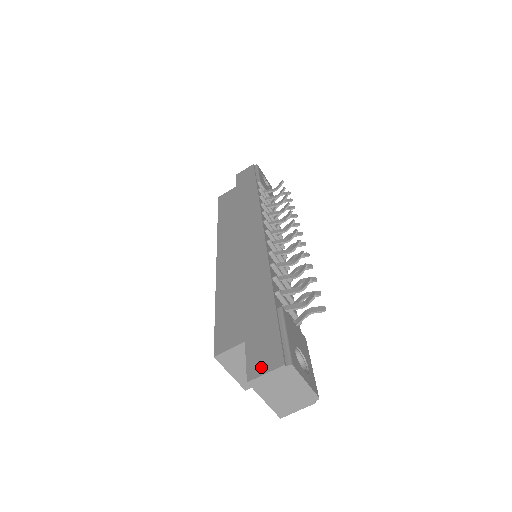
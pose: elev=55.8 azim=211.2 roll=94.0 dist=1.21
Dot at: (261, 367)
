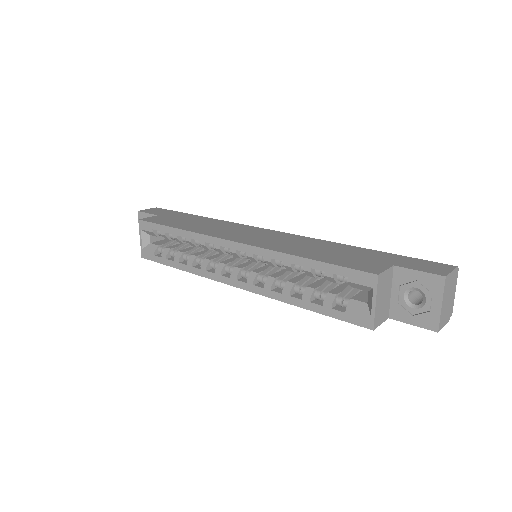
Dot at: (441, 270)
